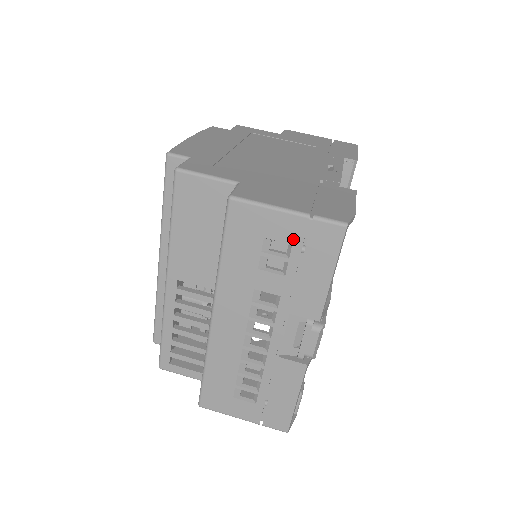
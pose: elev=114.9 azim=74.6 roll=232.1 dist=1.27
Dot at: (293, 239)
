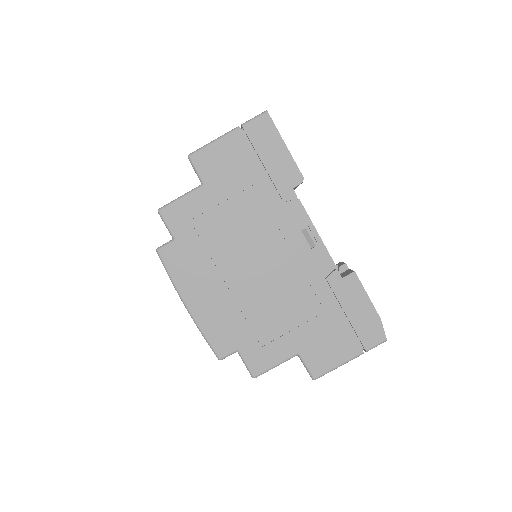
Dot at: occluded
